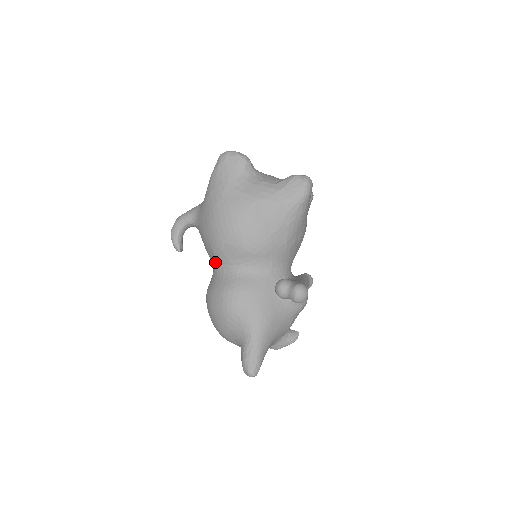
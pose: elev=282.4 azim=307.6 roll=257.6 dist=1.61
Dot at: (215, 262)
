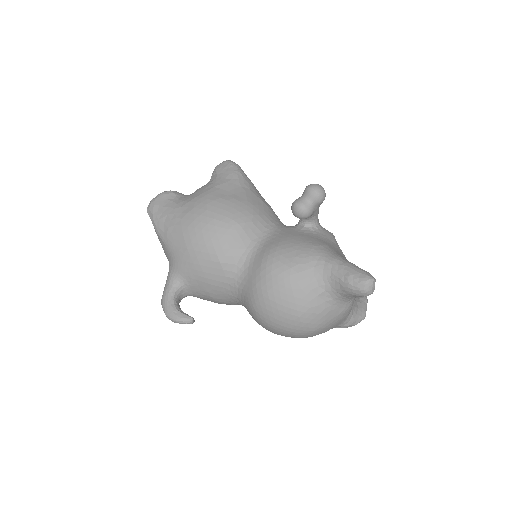
Dot at: (230, 273)
